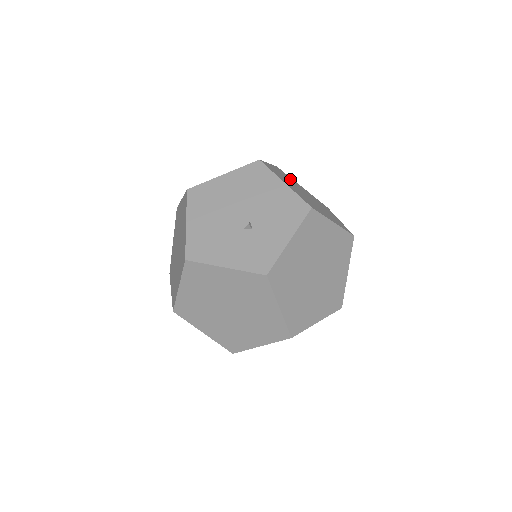
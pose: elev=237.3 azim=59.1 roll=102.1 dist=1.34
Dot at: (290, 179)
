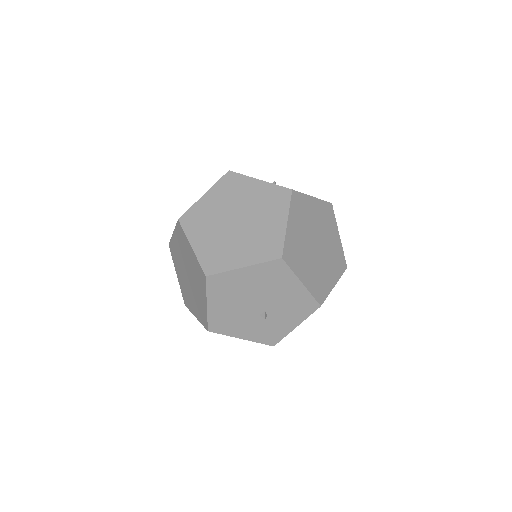
Dot at: (304, 213)
